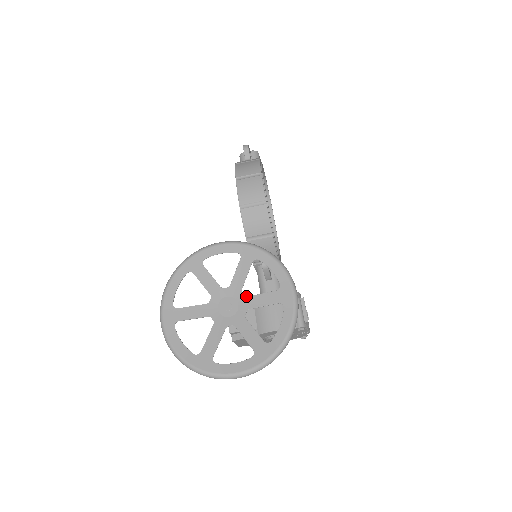
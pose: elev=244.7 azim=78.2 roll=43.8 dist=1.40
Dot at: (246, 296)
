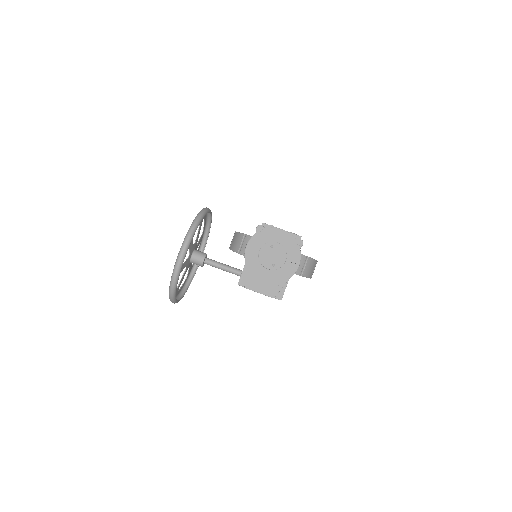
Dot at: occluded
